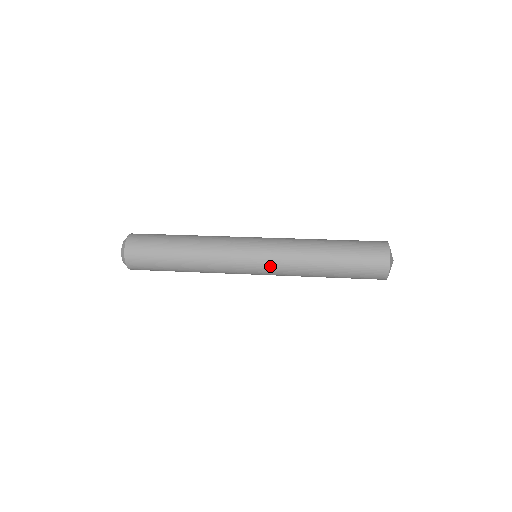
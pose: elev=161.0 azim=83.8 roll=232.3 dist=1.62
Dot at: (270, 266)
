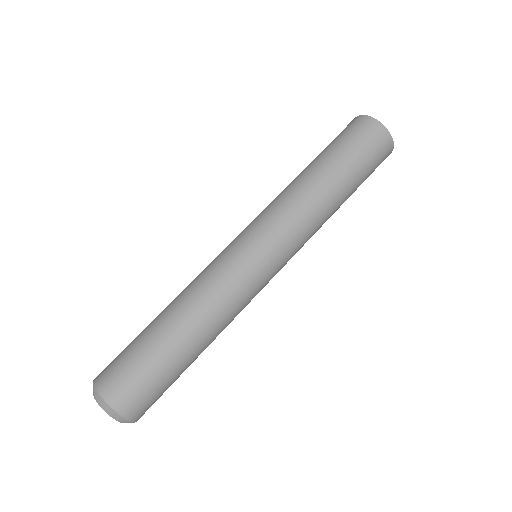
Dot at: occluded
